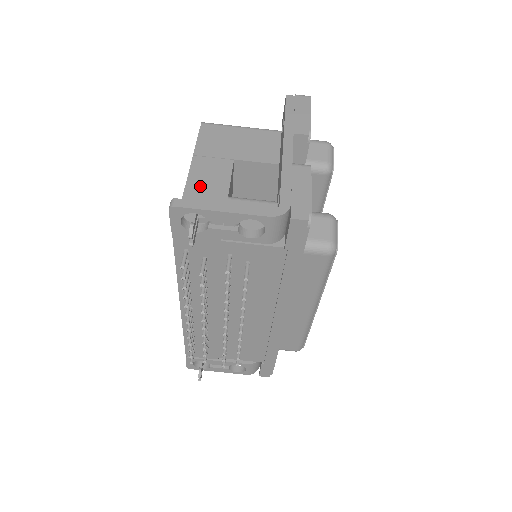
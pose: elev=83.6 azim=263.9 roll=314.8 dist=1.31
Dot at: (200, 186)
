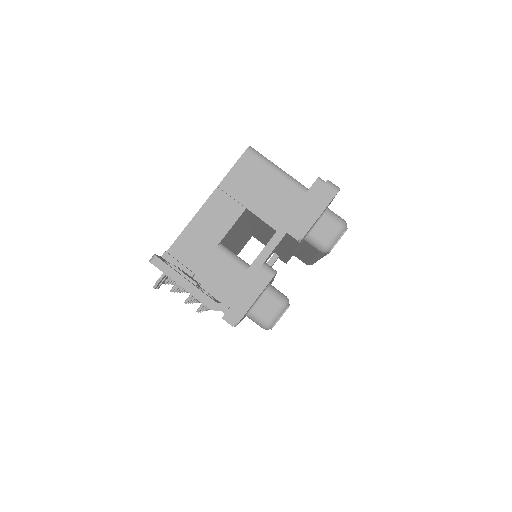
Dot at: (203, 224)
